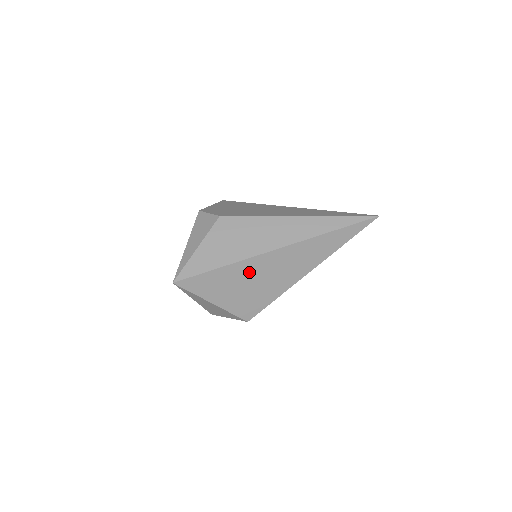
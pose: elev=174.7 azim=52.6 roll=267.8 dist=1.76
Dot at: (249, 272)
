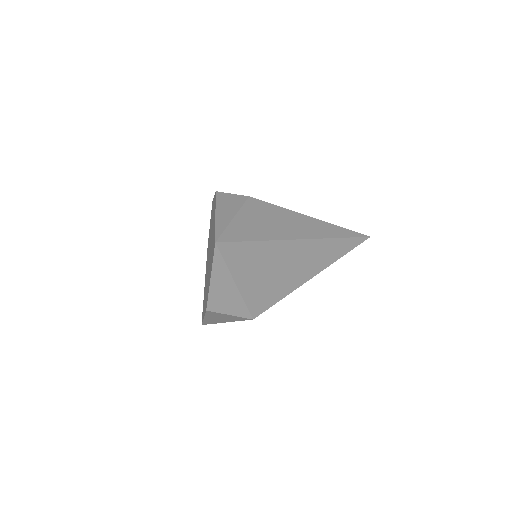
Dot at: (277, 256)
